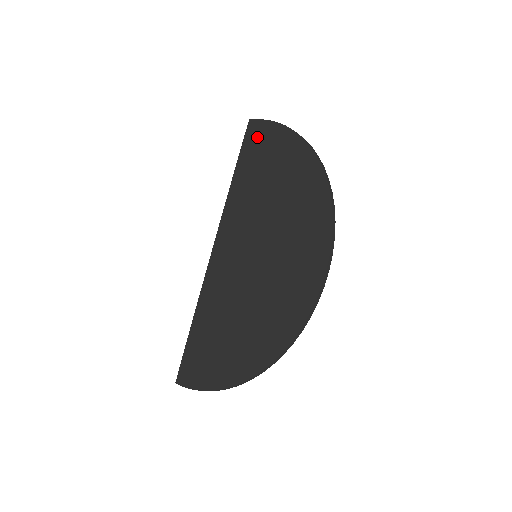
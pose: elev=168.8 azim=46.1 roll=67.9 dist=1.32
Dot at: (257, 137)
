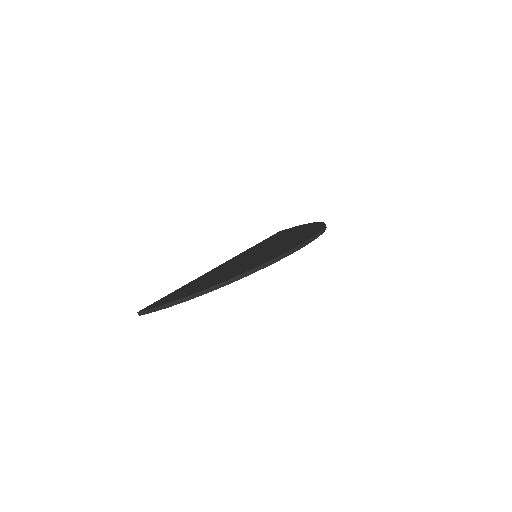
Dot at: (282, 232)
